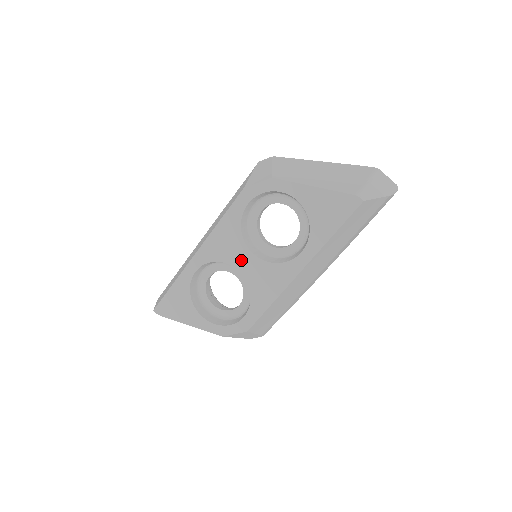
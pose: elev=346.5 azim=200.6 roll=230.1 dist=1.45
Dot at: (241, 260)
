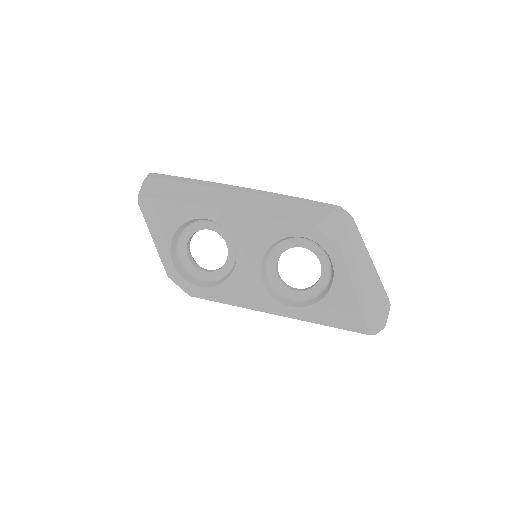
Dot at: (248, 257)
